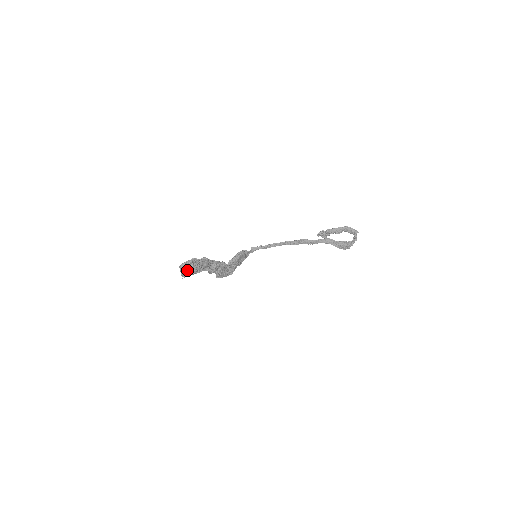
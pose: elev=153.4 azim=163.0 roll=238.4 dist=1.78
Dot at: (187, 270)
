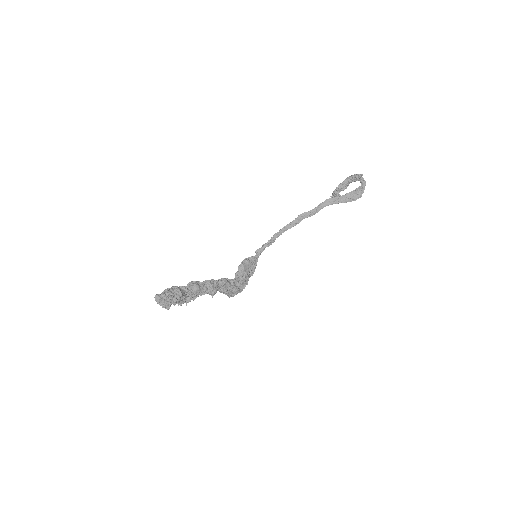
Dot at: (165, 300)
